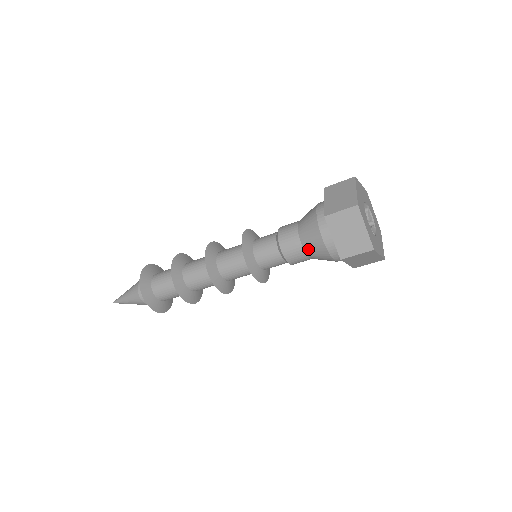
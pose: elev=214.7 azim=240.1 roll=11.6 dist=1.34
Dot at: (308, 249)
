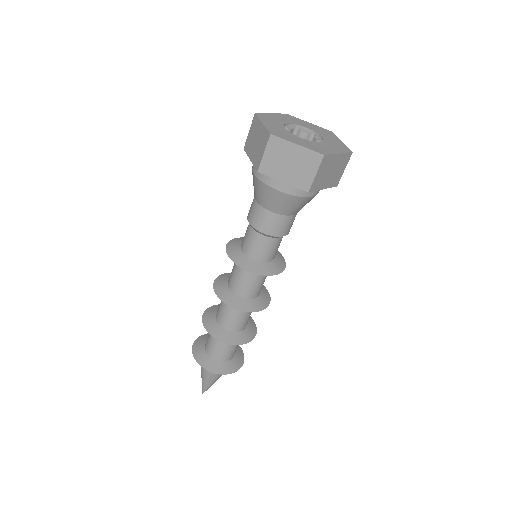
Dot at: (280, 210)
